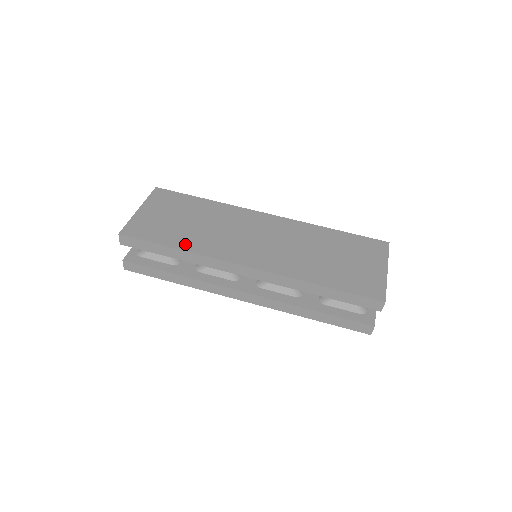
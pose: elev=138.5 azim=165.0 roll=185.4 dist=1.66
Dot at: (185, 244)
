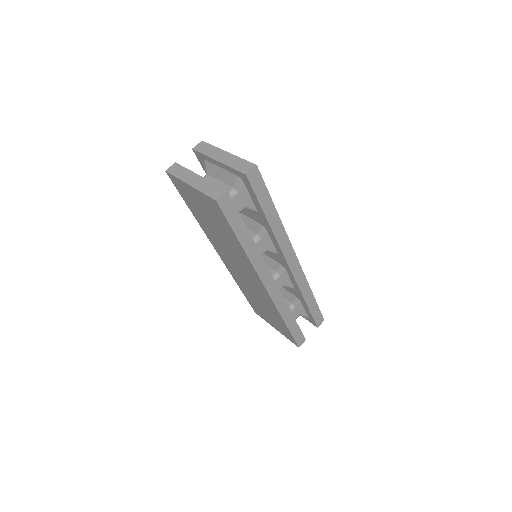
Dot at: occluded
